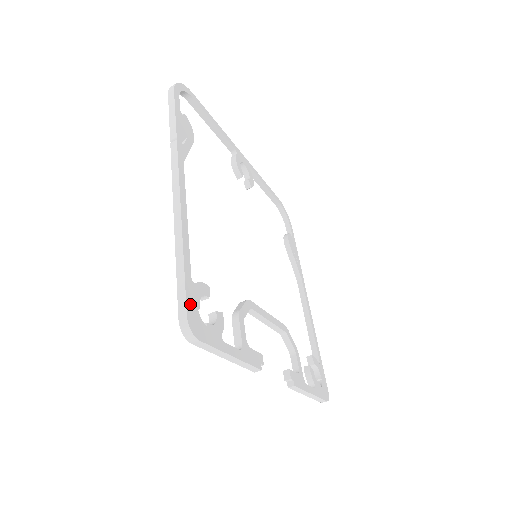
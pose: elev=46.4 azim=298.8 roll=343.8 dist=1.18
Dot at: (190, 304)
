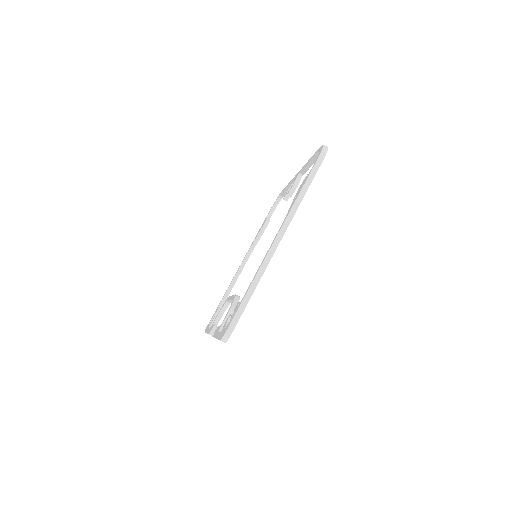
Dot at: (236, 324)
